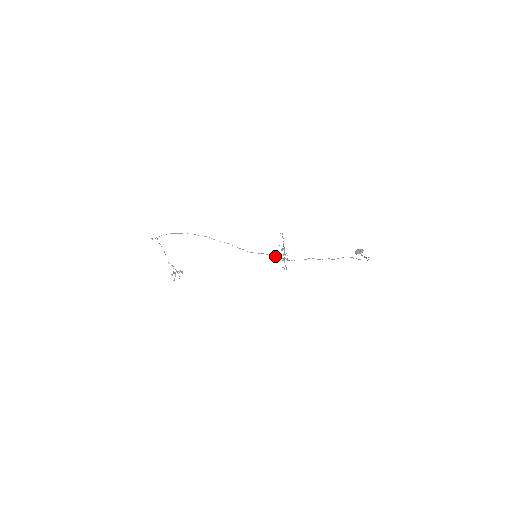
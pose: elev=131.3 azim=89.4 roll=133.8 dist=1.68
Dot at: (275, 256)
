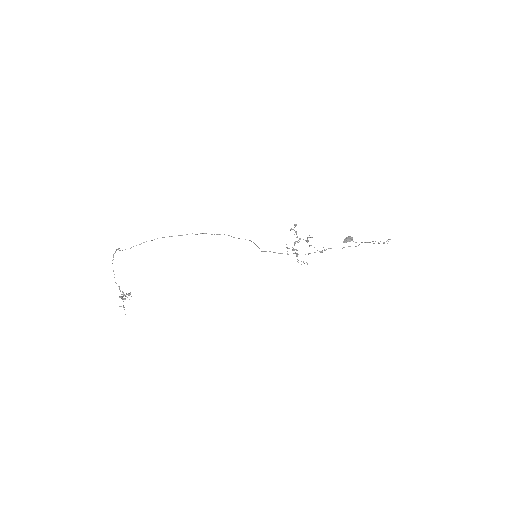
Dot at: (280, 253)
